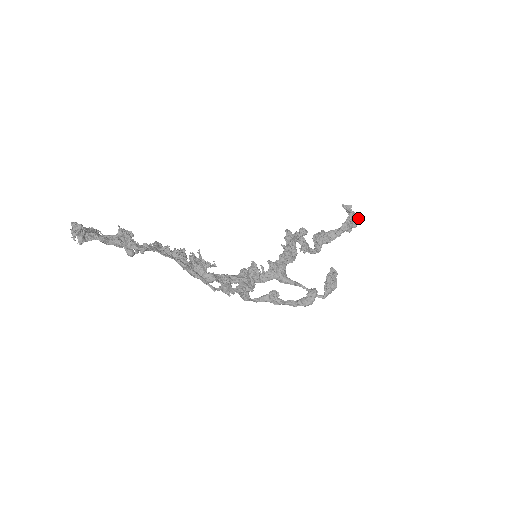
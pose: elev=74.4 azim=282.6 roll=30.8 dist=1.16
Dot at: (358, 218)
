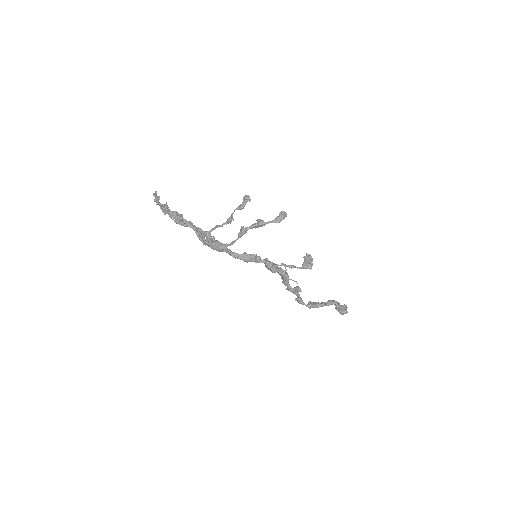
Dot at: (346, 305)
